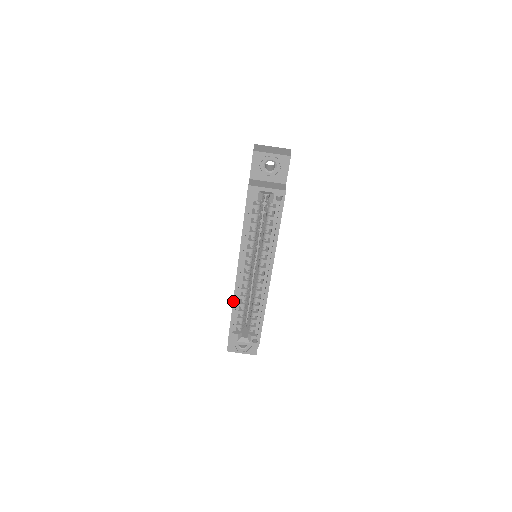
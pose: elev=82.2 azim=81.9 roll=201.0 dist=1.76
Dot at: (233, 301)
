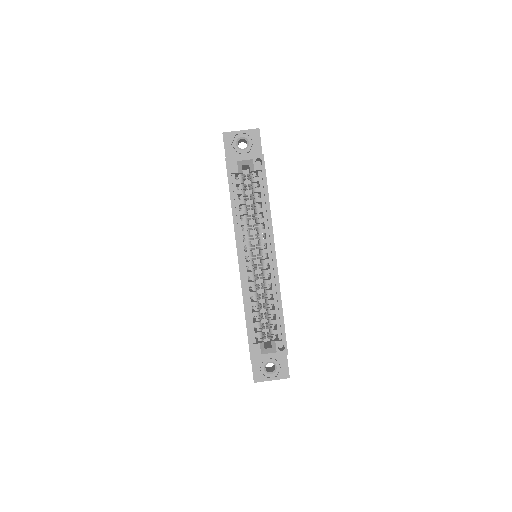
Dot at: (243, 299)
